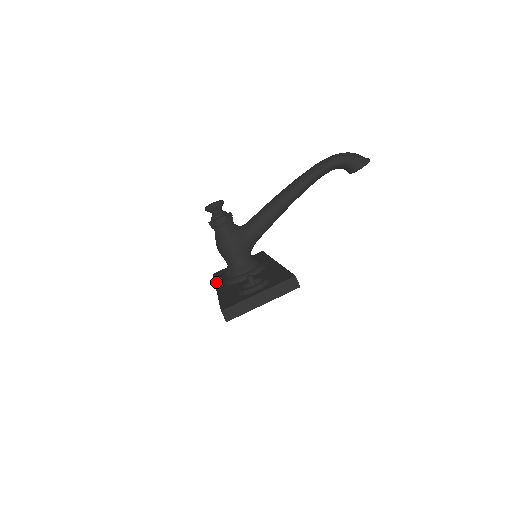
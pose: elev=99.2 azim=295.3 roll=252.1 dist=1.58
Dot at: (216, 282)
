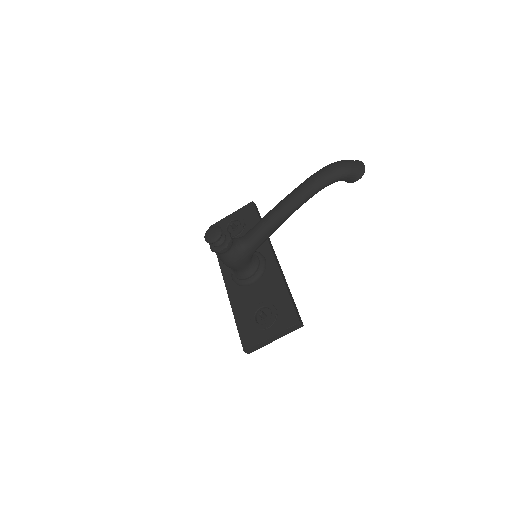
Dot at: (220, 262)
